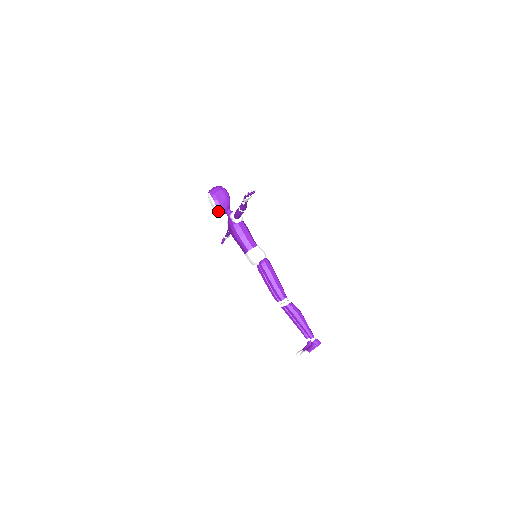
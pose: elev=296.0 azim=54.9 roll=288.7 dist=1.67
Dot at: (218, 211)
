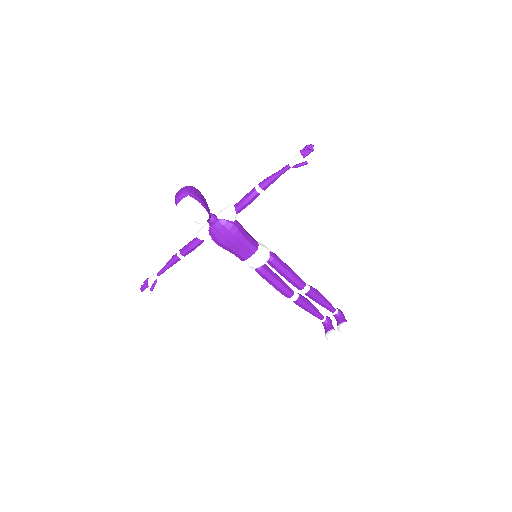
Dot at: (208, 215)
